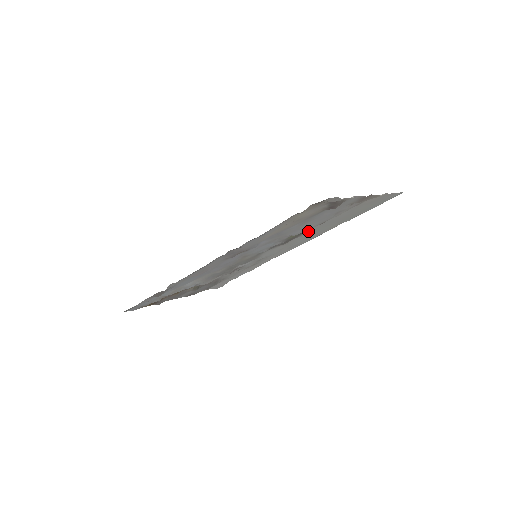
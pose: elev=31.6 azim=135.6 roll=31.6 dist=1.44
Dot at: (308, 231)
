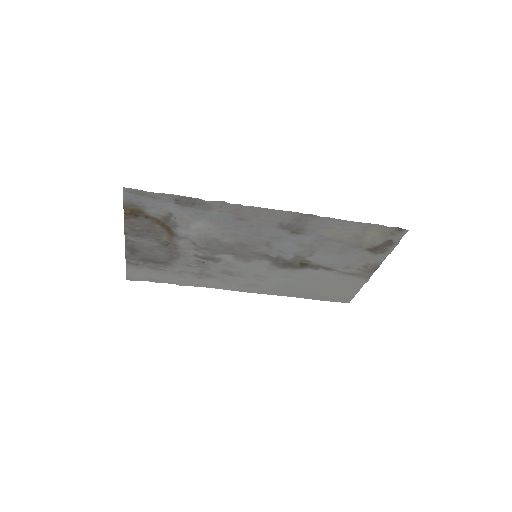
Dot at: (302, 270)
